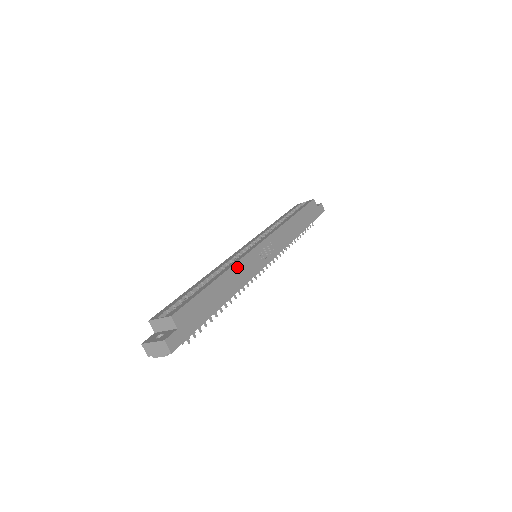
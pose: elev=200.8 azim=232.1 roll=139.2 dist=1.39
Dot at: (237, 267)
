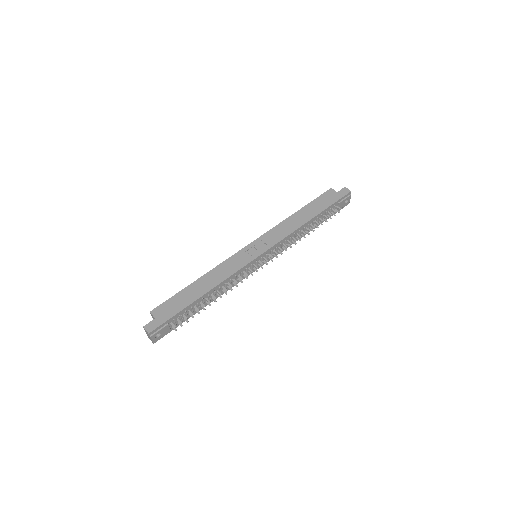
Dot at: (219, 268)
